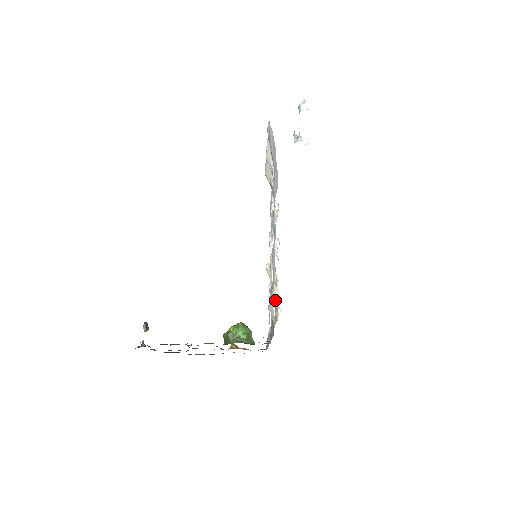
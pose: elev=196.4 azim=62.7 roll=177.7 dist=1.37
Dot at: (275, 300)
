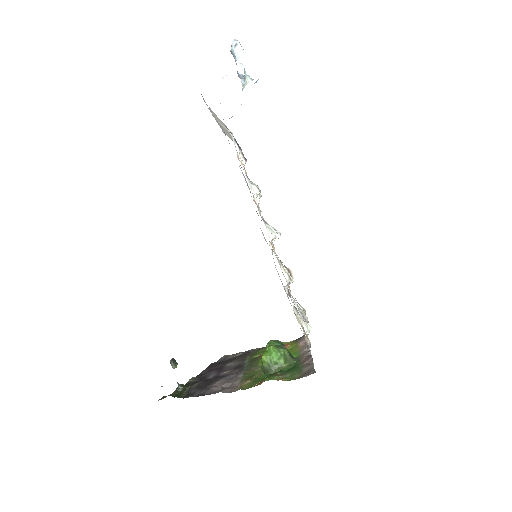
Dot at: (301, 325)
